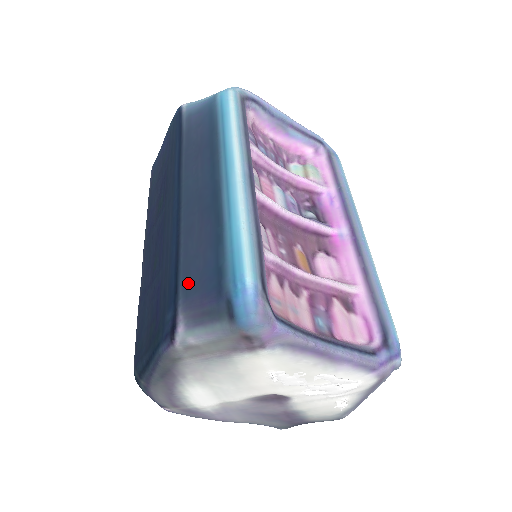
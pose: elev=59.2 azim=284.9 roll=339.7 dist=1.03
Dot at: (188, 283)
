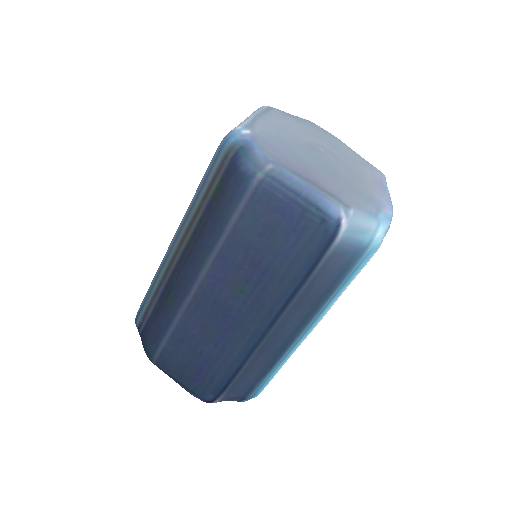
Dot at: (232, 390)
